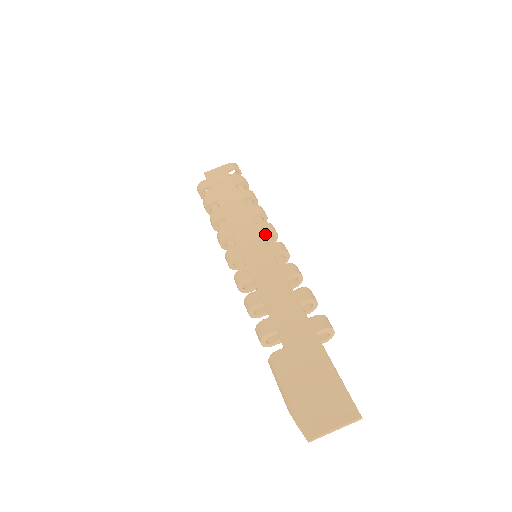
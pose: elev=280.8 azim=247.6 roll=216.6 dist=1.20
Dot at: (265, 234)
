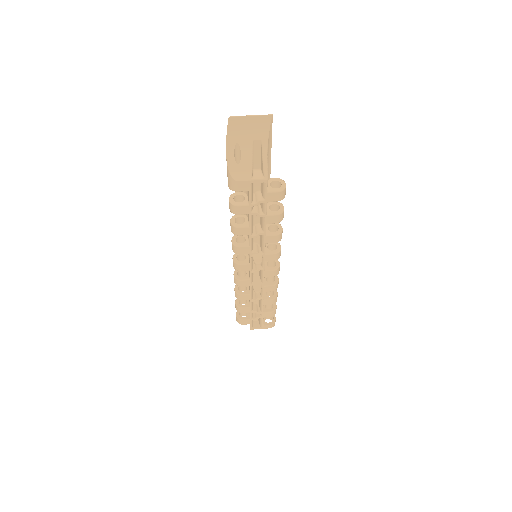
Dot at: occluded
